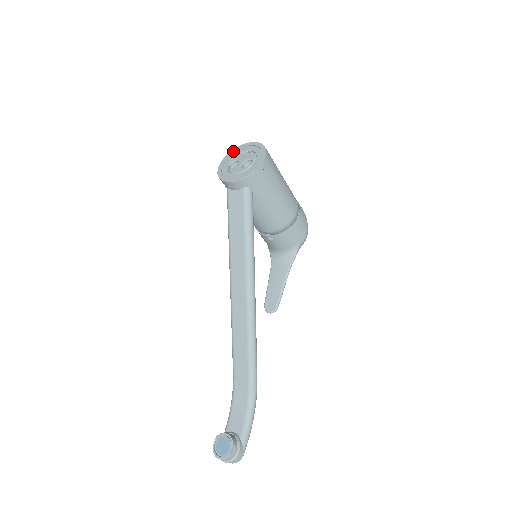
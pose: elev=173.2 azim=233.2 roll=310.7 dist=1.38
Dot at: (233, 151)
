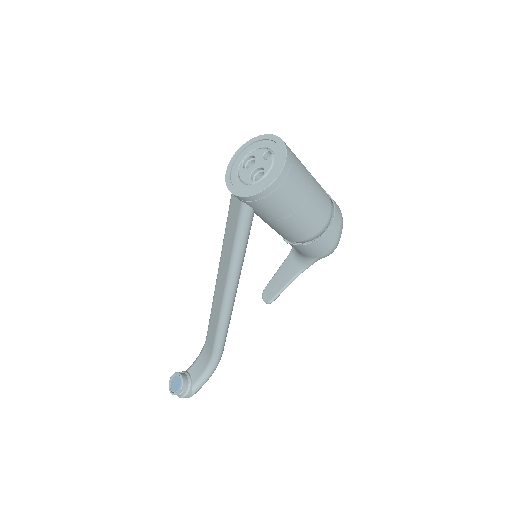
Dot at: (260, 138)
